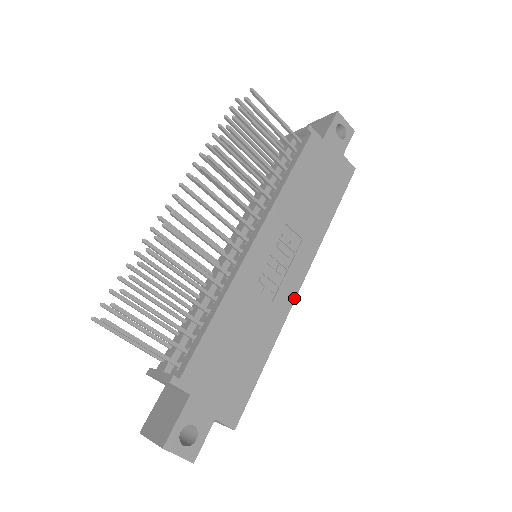
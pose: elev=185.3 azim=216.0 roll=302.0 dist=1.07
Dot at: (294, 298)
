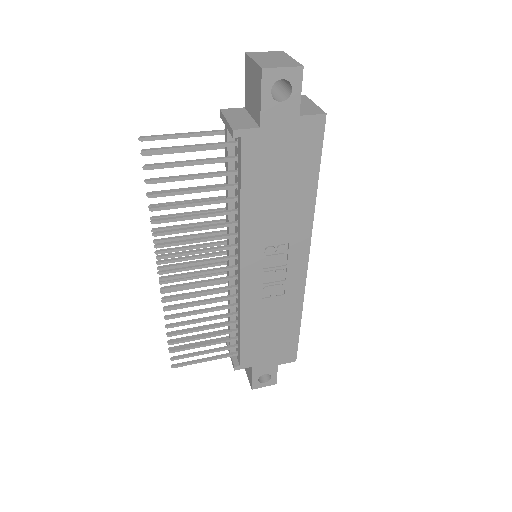
Dot at: (305, 278)
